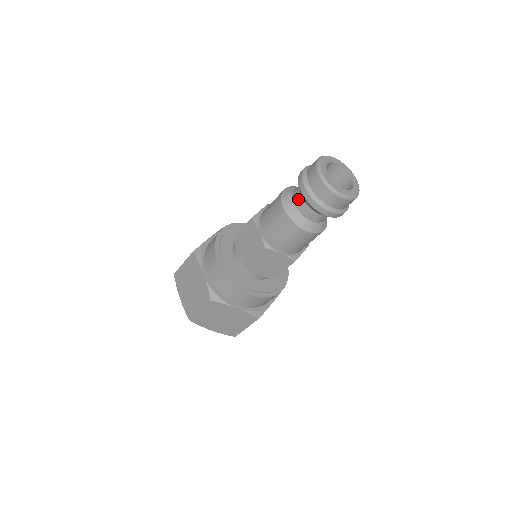
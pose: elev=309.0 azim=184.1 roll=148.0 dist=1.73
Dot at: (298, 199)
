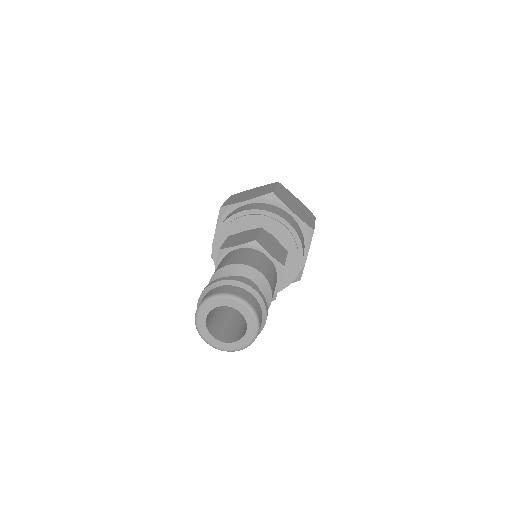
Dot at: occluded
